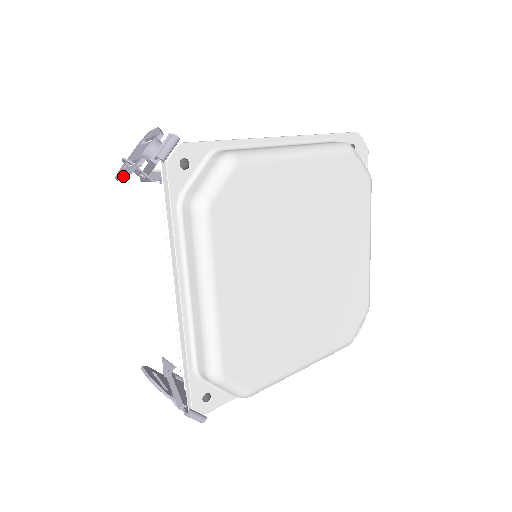
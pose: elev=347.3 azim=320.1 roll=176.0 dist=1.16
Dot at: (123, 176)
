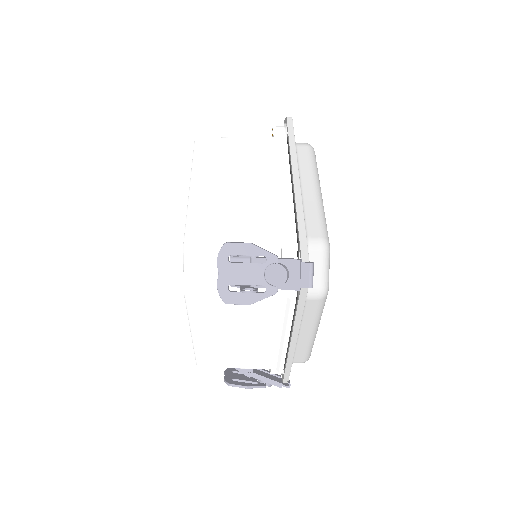
Dot at: occluded
